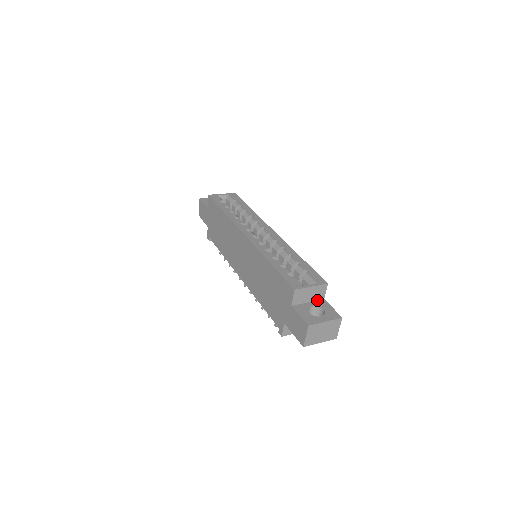
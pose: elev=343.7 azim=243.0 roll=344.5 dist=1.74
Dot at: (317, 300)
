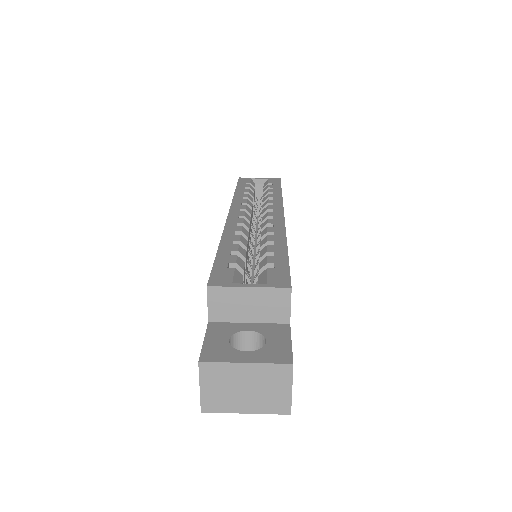
Dot at: (272, 322)
